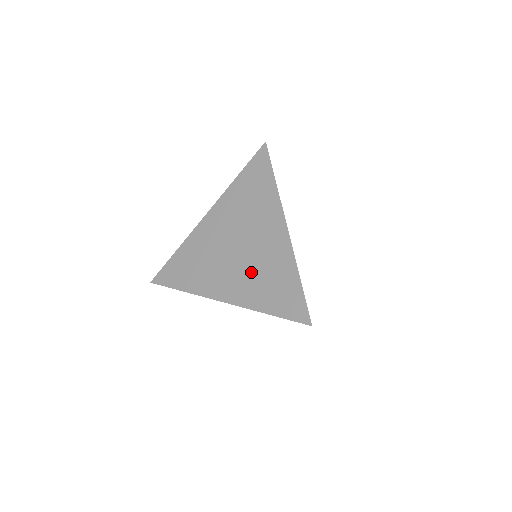
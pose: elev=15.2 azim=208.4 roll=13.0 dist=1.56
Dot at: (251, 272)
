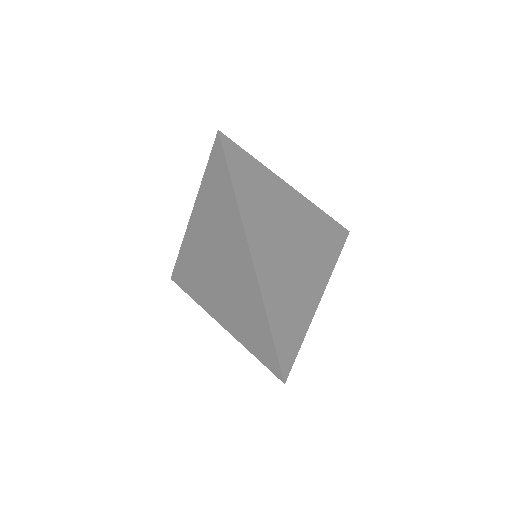
Dot at: (232, 300)
